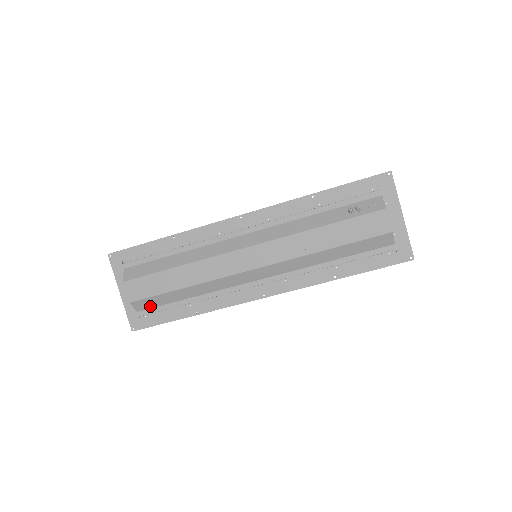
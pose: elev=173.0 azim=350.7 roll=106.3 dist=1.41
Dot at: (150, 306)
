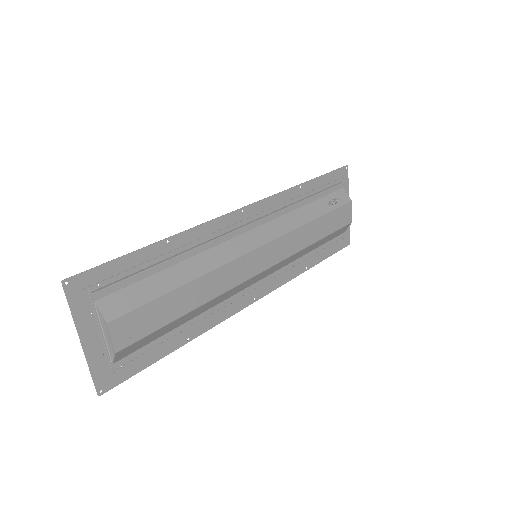
Dot at: (135, 349)
